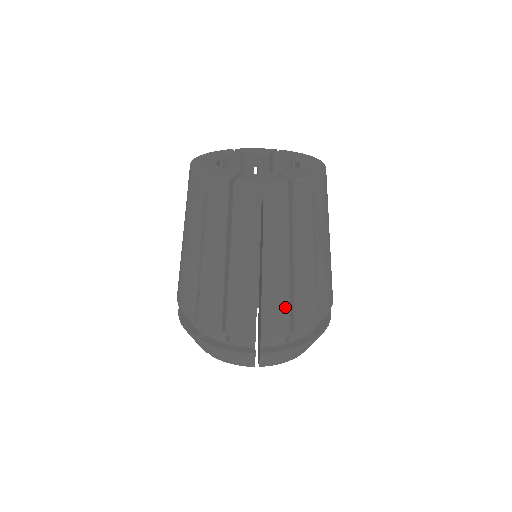
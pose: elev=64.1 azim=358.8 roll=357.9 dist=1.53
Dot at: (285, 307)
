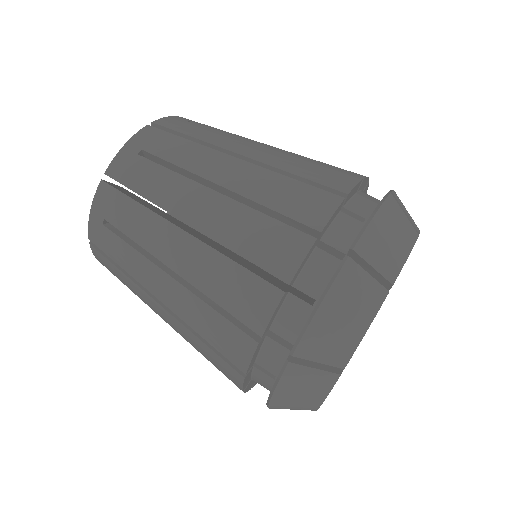
Dot at: (236, 272)
